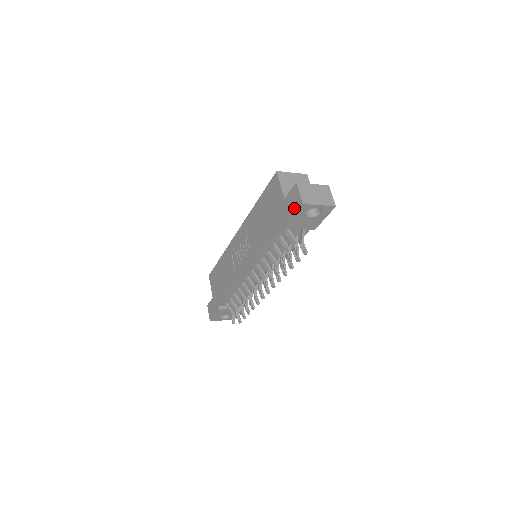
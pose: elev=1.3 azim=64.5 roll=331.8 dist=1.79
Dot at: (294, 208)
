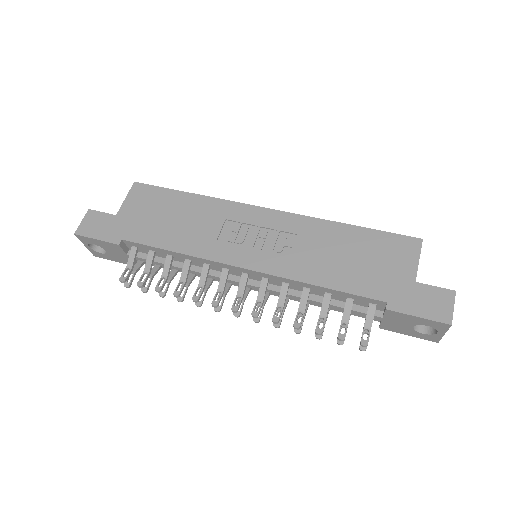
Dot at: (430, 311)
